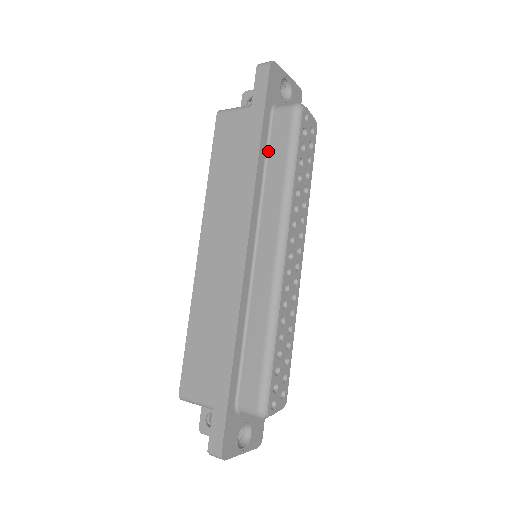
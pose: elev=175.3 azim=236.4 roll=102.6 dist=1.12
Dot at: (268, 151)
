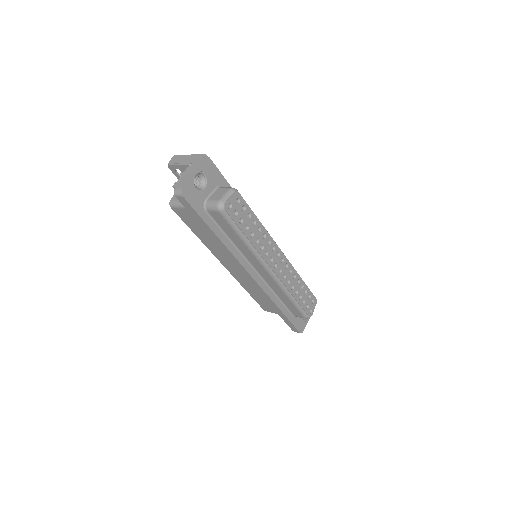
Dot at: (223, 230)
